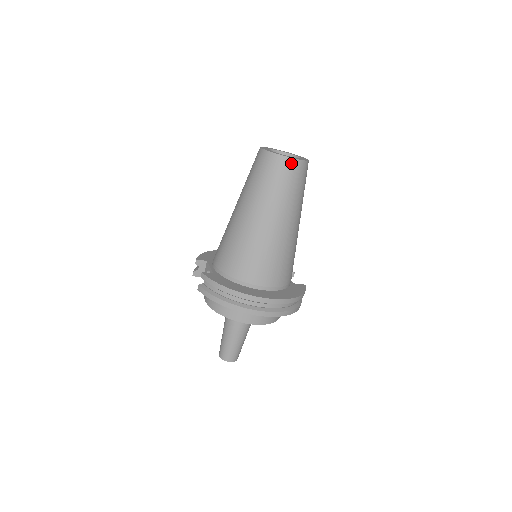
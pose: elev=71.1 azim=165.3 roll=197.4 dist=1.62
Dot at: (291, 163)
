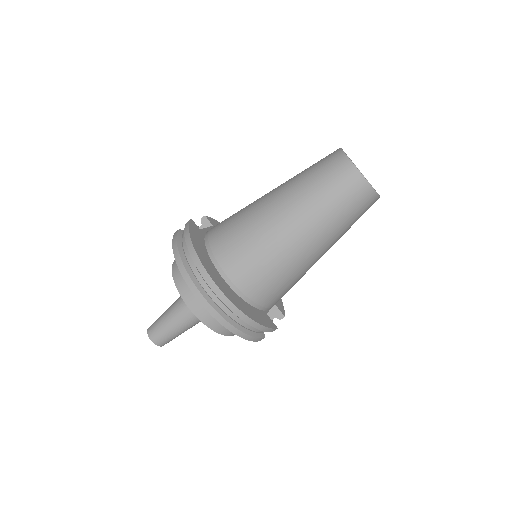
Dot at: (353, 174)
